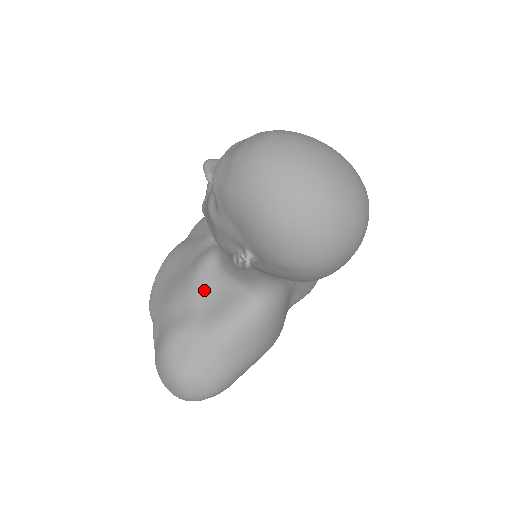
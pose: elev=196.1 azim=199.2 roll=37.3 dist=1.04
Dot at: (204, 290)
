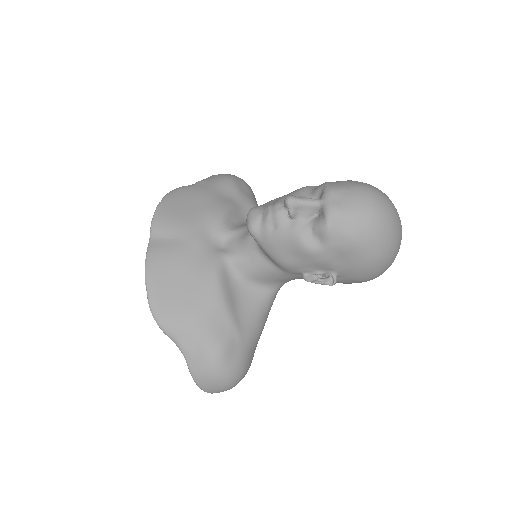
Dot at: (231, 297)
